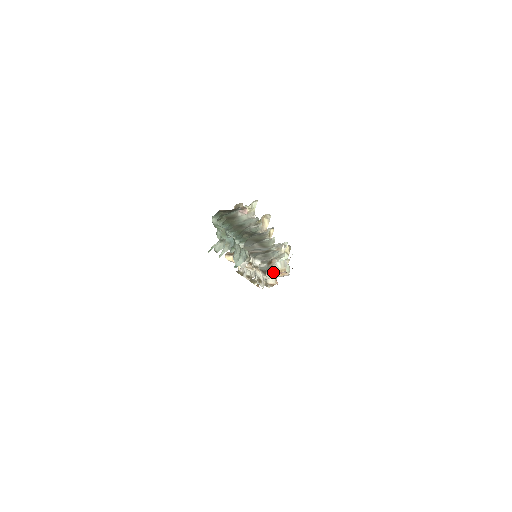
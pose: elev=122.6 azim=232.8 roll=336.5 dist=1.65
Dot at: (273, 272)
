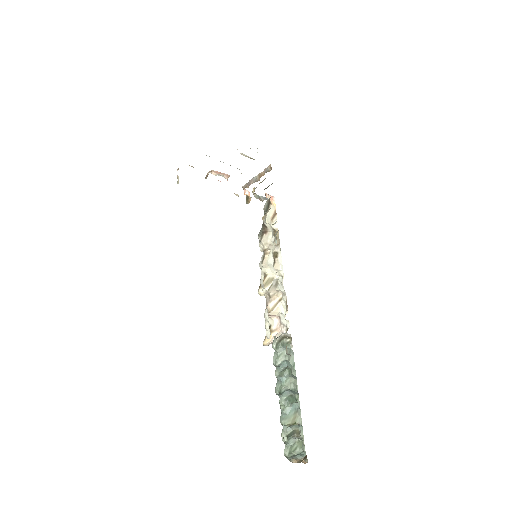
Dot at: (266, 209)
